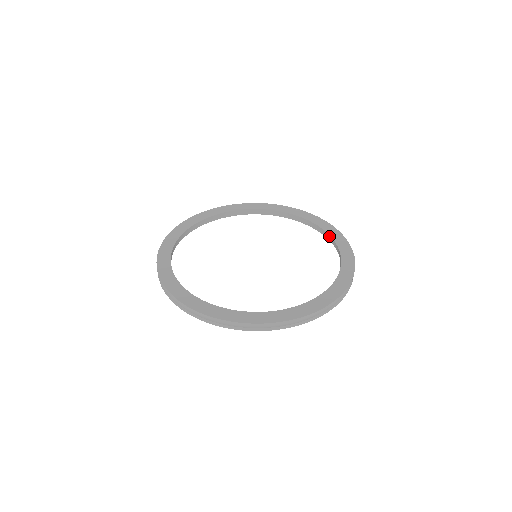
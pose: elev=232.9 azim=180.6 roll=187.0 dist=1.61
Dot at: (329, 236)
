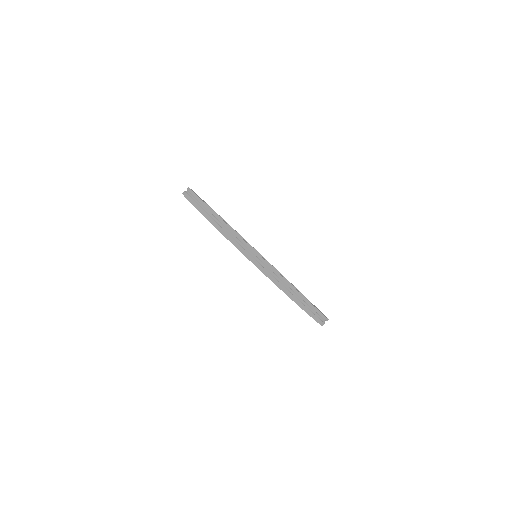
Dot at: occluded
